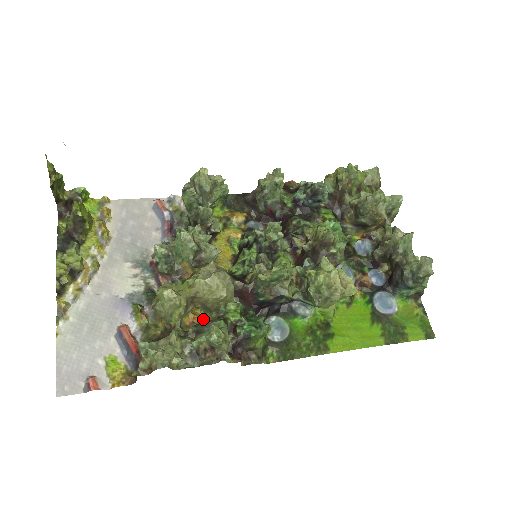
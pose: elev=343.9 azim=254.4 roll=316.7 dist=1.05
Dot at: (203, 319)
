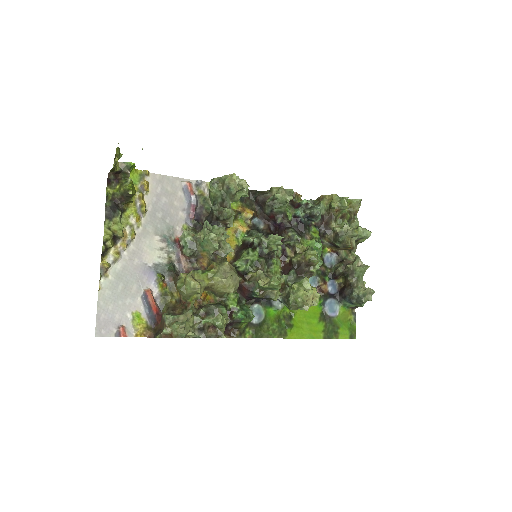
Dot at: (207, 296)
